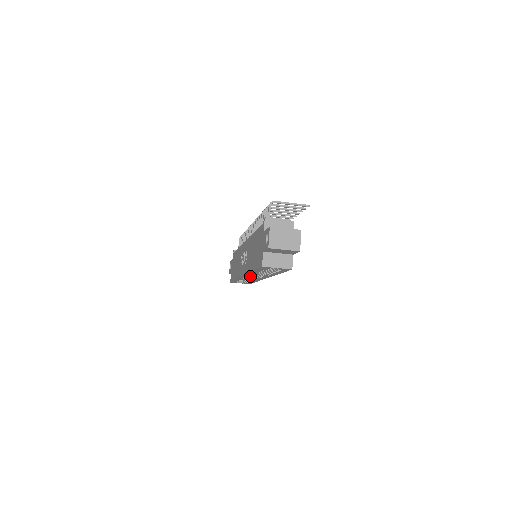
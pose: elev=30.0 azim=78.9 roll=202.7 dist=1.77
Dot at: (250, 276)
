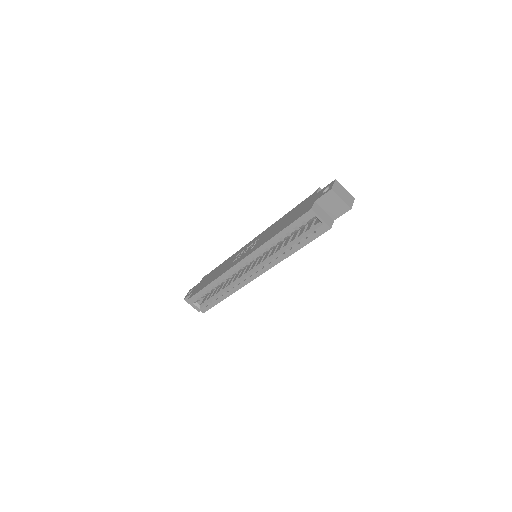
Dot at: (229, 284)
